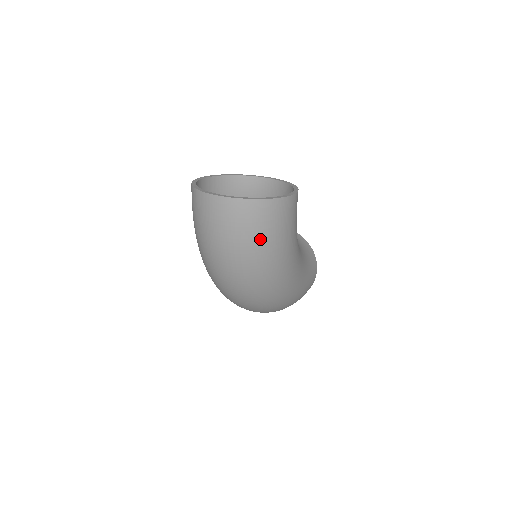
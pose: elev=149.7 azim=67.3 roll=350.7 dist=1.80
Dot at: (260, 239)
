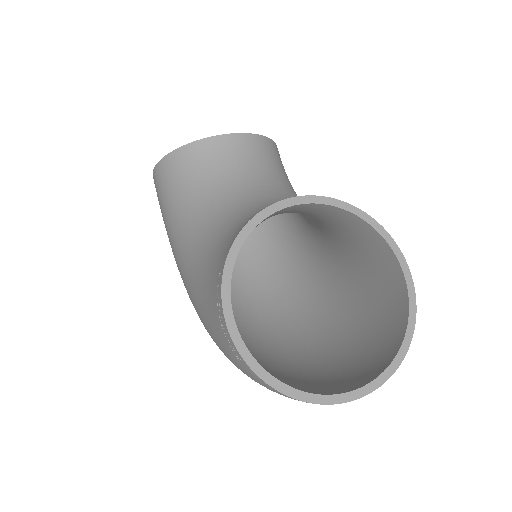
Dot at: occluded
